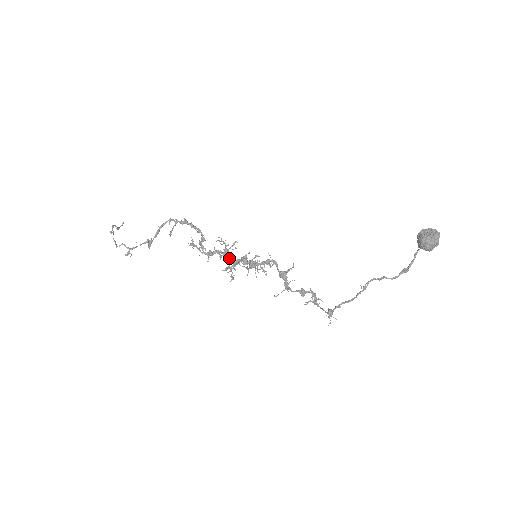
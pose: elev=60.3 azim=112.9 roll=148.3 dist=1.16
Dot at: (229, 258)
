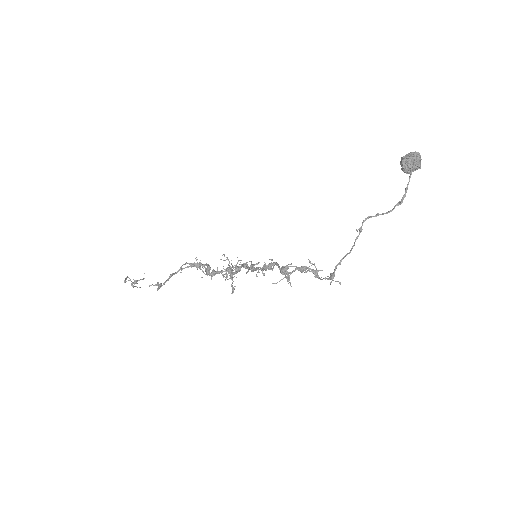
Dot at: (231, 273)
